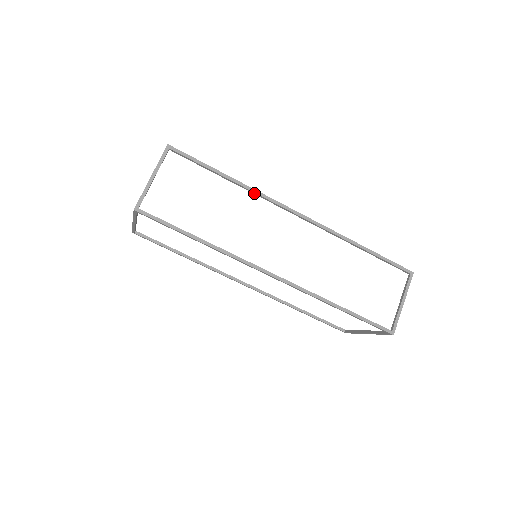
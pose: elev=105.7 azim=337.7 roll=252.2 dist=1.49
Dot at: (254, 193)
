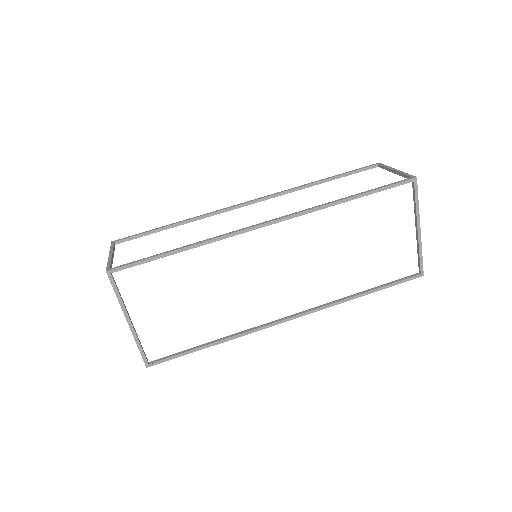
Dot at: (205, 217)
